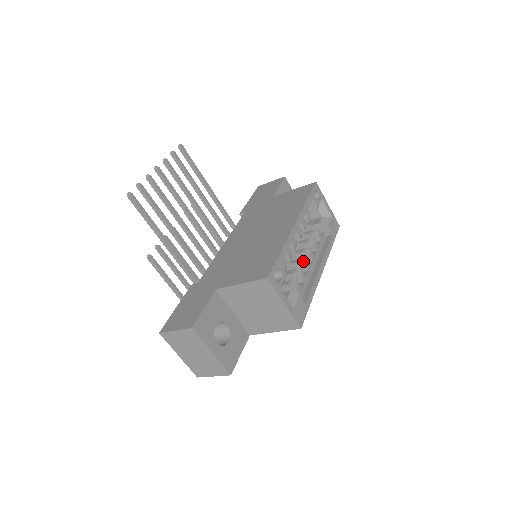
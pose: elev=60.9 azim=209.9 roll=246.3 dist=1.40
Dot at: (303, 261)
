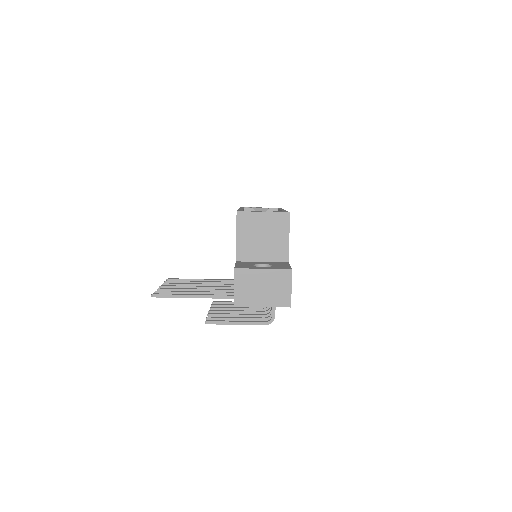
Dot at: occluded
